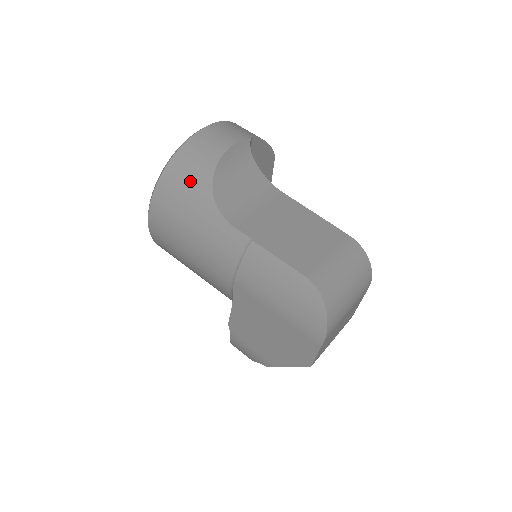
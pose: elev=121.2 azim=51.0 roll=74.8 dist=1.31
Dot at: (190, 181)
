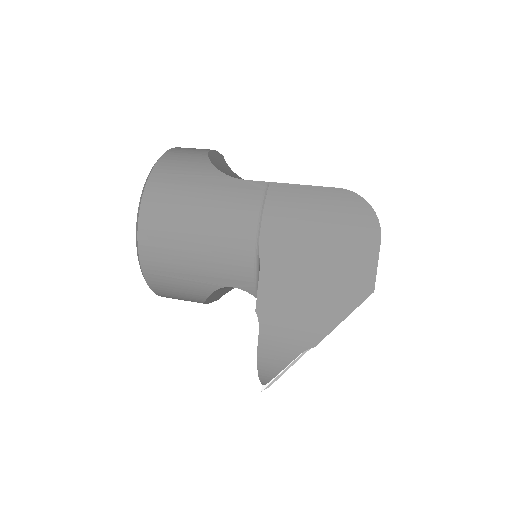
Dot at: (186, 165)
